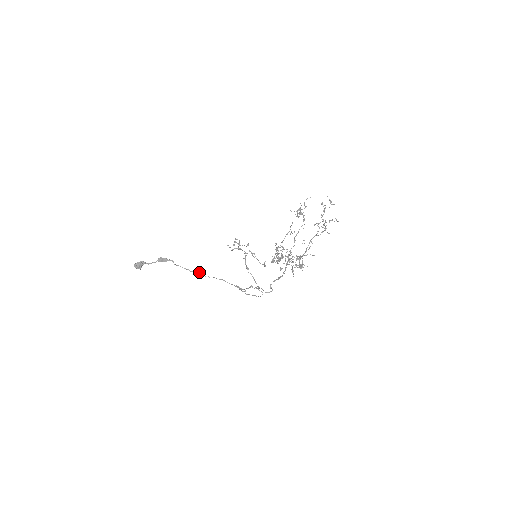
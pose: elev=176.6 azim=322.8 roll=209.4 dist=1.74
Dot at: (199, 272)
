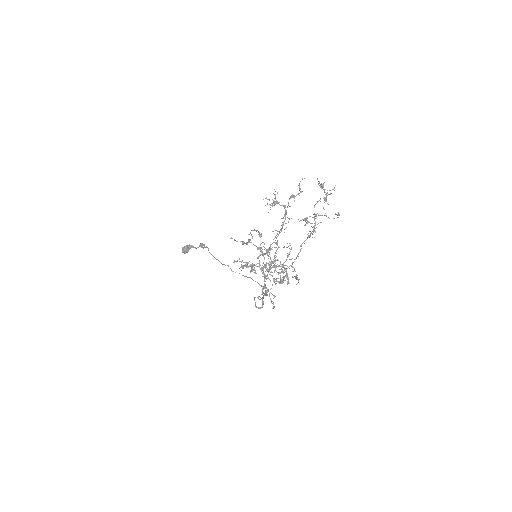
Dot at: (227, 265)
